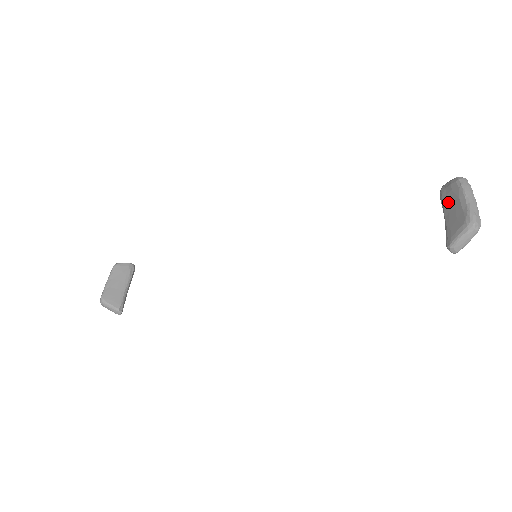
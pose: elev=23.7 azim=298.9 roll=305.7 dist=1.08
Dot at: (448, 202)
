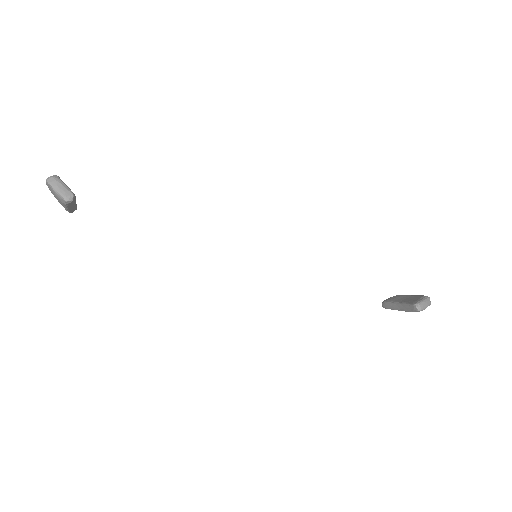
Dot at: (397, 299)
